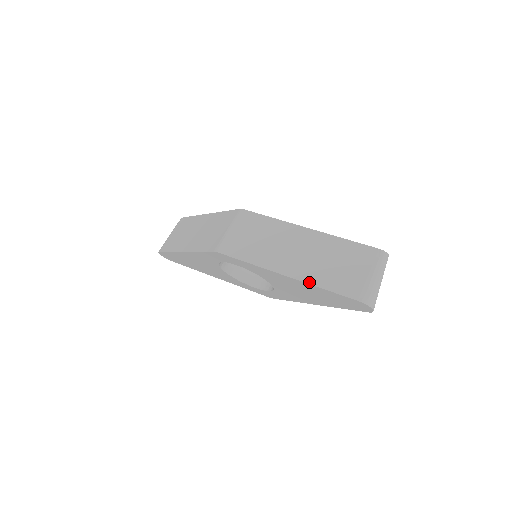
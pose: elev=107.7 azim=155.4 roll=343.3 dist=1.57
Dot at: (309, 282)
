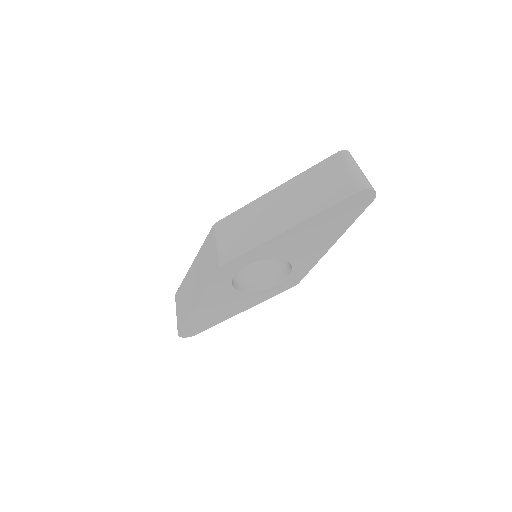
Dot at: (310, 216)
